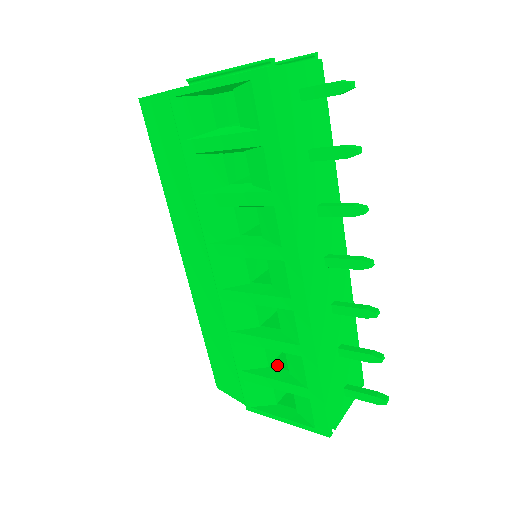
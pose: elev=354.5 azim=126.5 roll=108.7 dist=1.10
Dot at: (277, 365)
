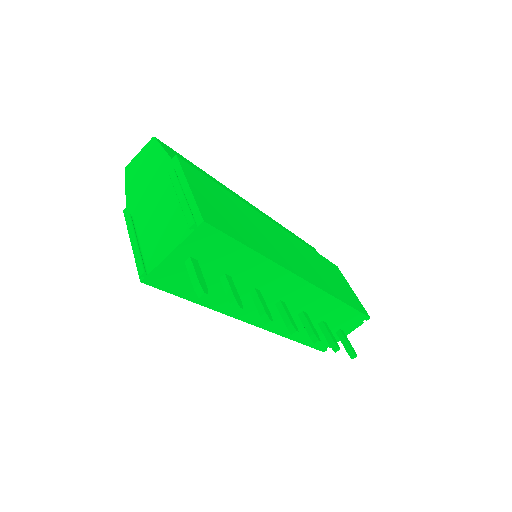
Dot at: occluded
